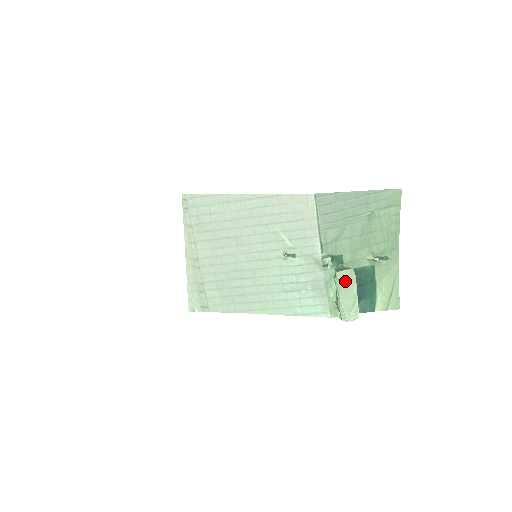
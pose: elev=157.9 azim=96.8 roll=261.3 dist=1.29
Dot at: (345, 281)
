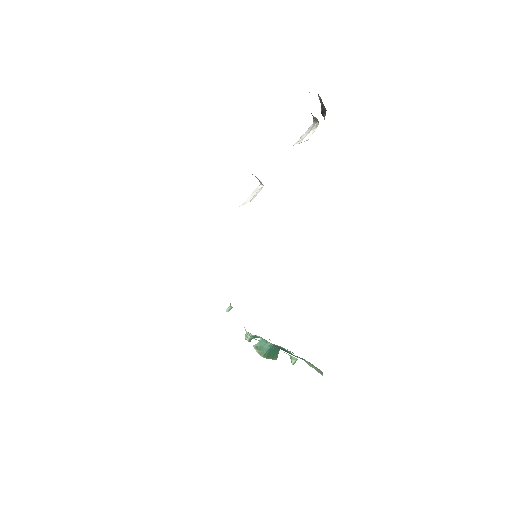
Dot at: occluded
